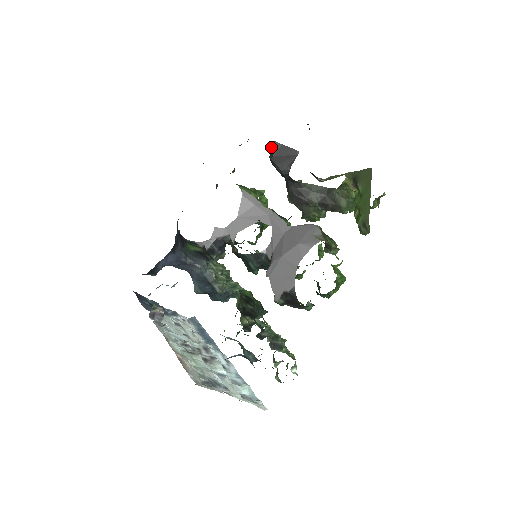
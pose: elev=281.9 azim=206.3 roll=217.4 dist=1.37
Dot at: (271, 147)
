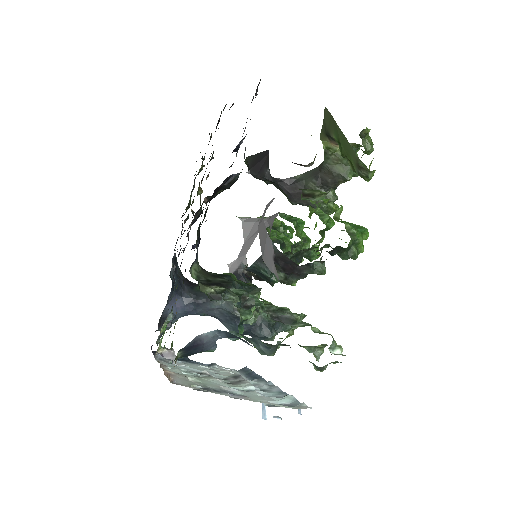
Dot at: occluded
